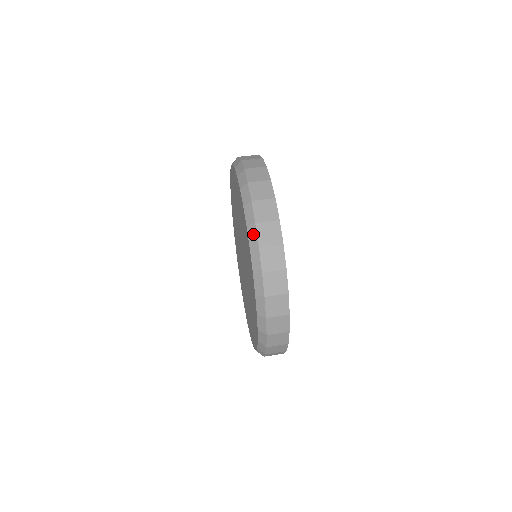
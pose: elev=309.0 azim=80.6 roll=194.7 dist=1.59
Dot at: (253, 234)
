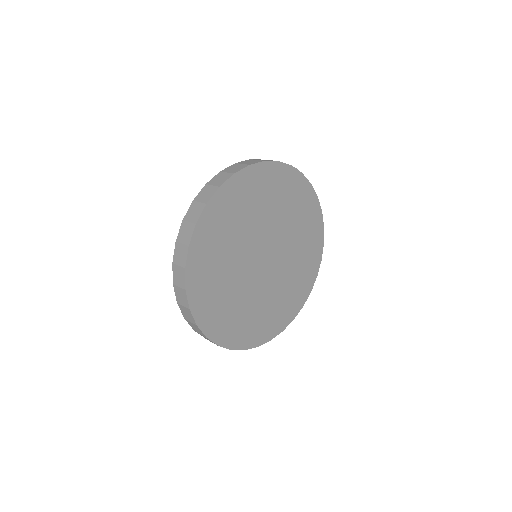
Dot at: (175, 249)
